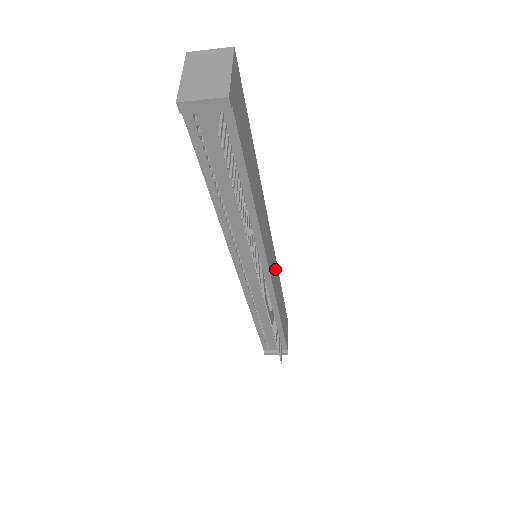
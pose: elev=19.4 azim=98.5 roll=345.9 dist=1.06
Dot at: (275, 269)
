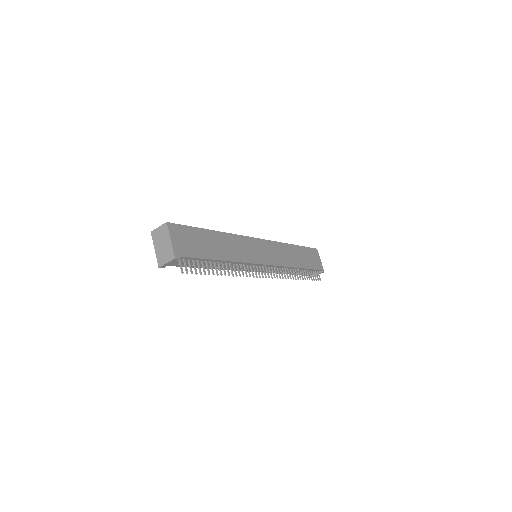
Dot at: (275, 249)
